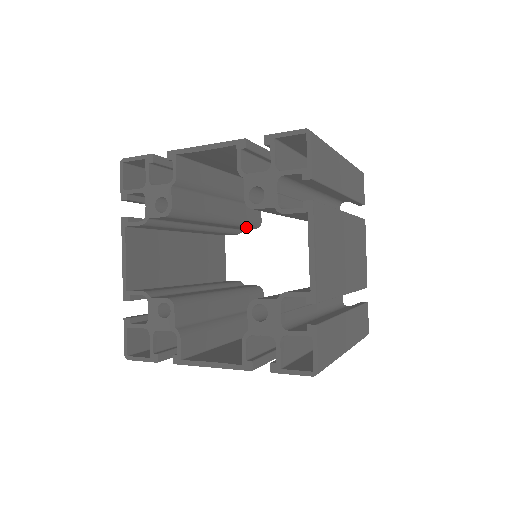
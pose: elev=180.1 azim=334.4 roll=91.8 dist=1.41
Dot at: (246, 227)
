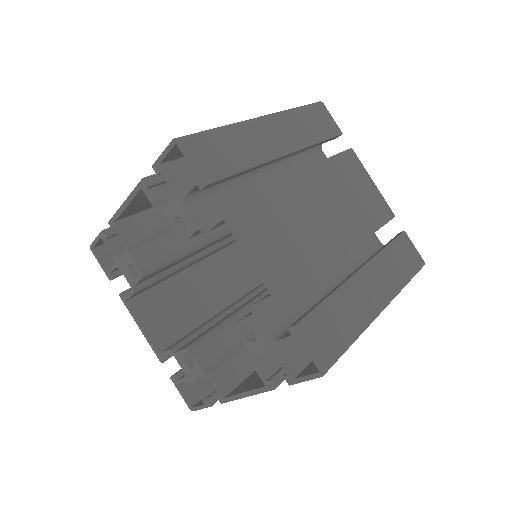
Dot at: occluded
